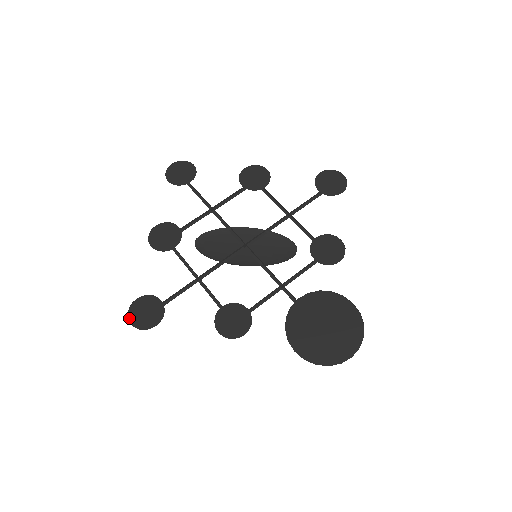
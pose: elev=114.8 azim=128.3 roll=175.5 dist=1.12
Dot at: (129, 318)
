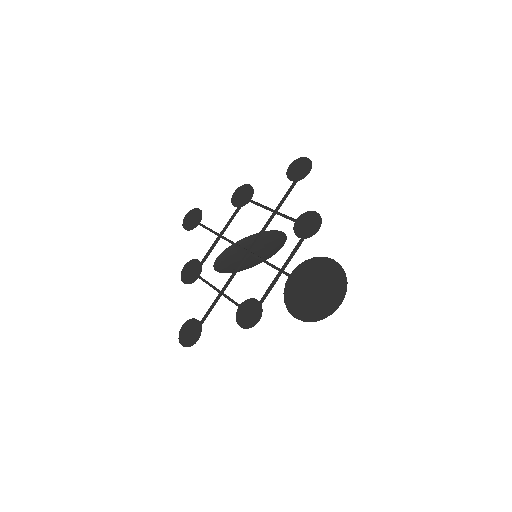
Dot at: (180, 342)
